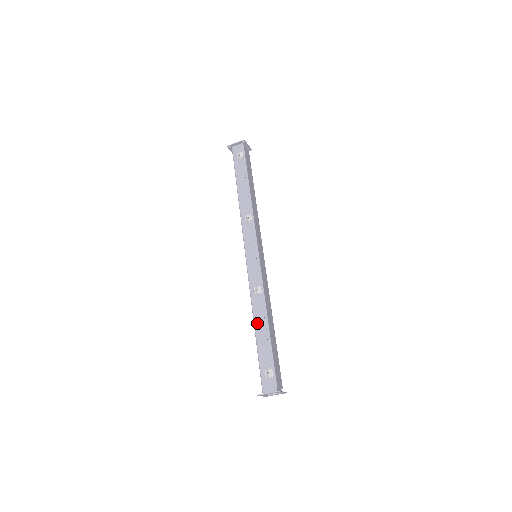
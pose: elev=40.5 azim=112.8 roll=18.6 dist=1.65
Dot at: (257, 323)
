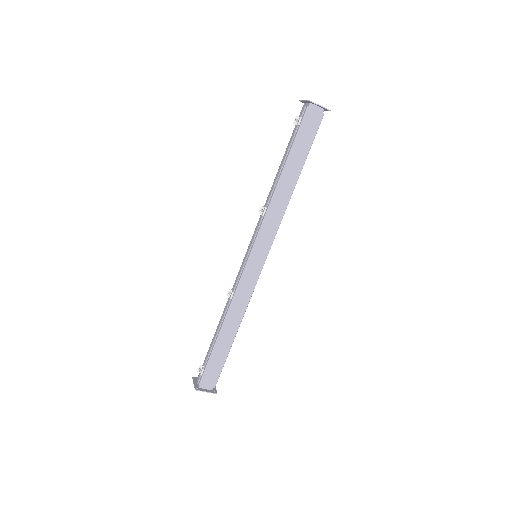
Dot at: (220, 322)
